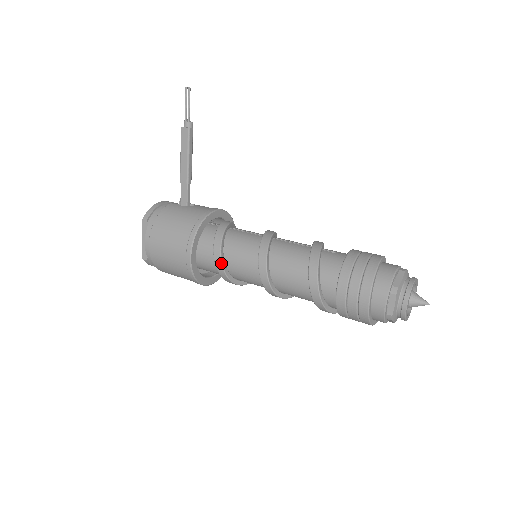
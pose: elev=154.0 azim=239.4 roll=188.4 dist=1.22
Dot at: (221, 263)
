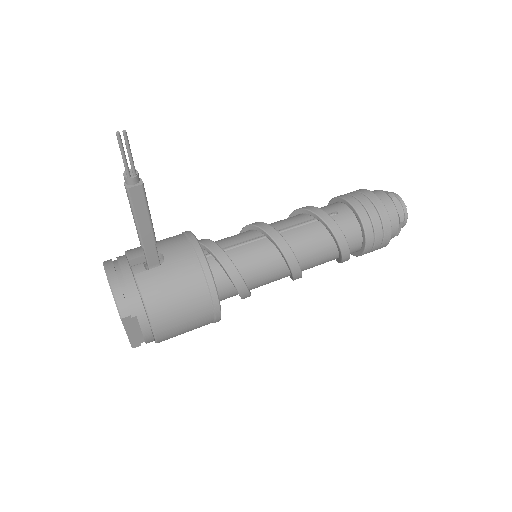
Dot at: (249, 292)
